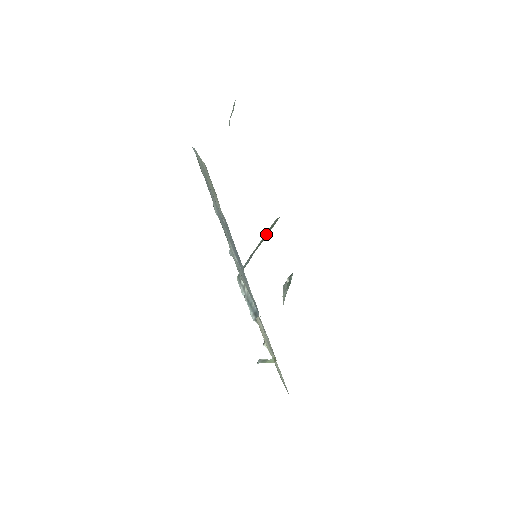
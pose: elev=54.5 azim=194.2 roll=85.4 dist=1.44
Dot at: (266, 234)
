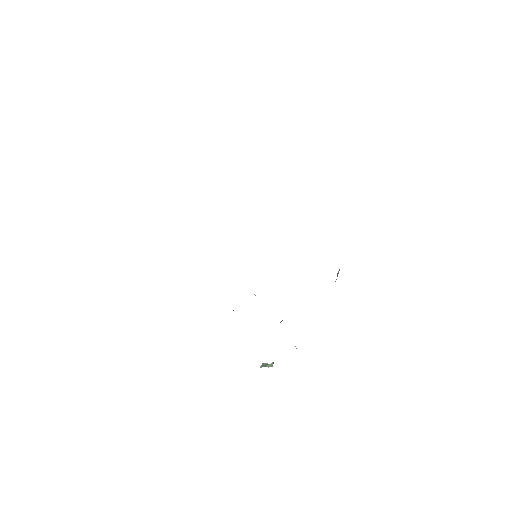
Dot at: occluded
